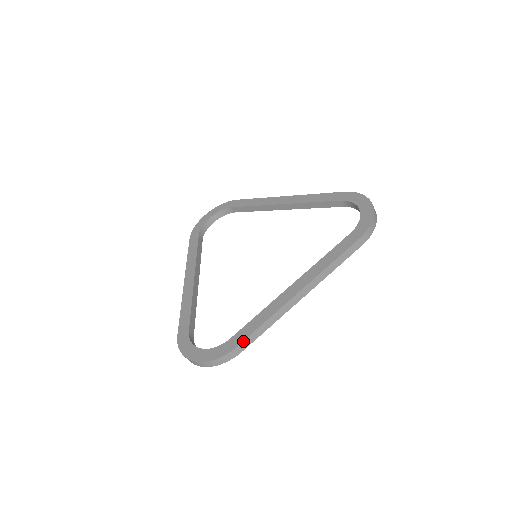
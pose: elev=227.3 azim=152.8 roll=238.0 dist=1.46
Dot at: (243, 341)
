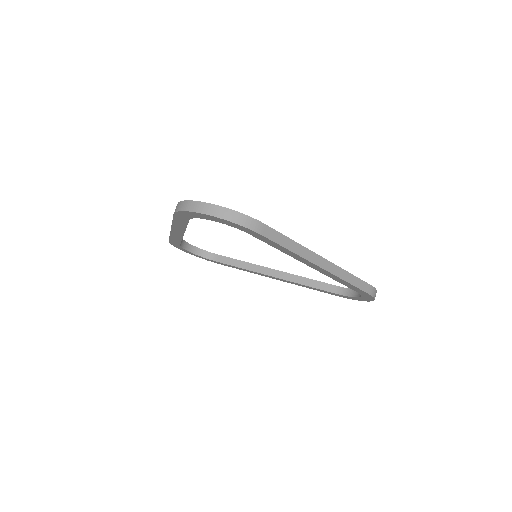
Dot at: (271, 228)
